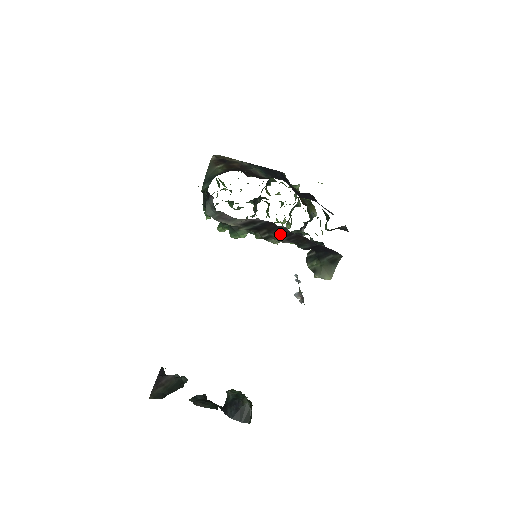
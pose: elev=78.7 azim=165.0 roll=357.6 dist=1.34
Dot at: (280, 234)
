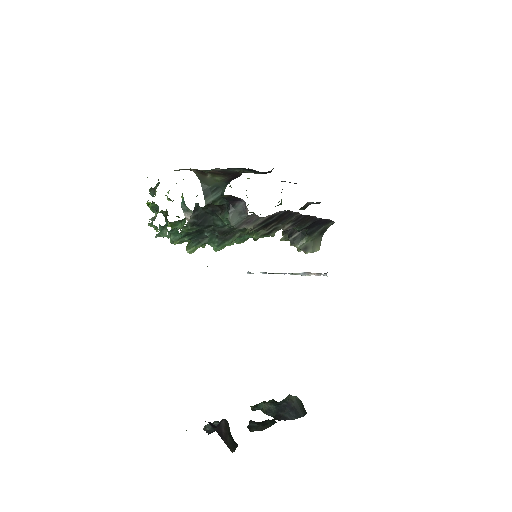
Dot at: (288, 222)
